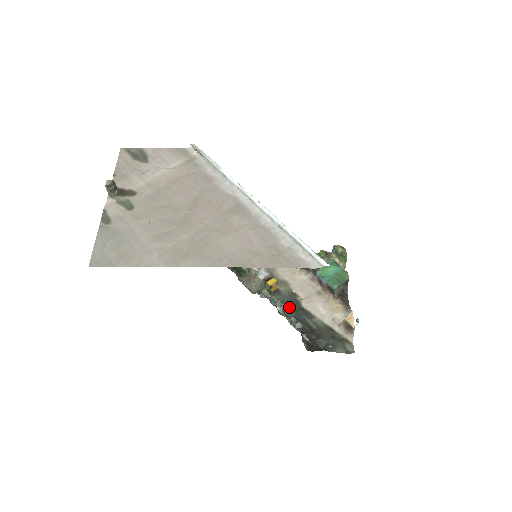
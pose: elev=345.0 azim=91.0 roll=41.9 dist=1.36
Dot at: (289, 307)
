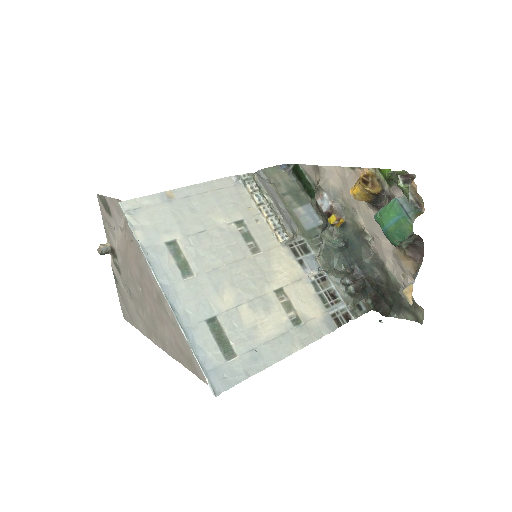
Dot at: (352, 253)
